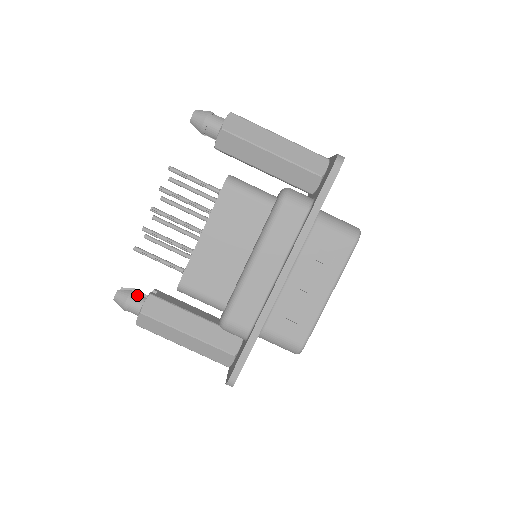
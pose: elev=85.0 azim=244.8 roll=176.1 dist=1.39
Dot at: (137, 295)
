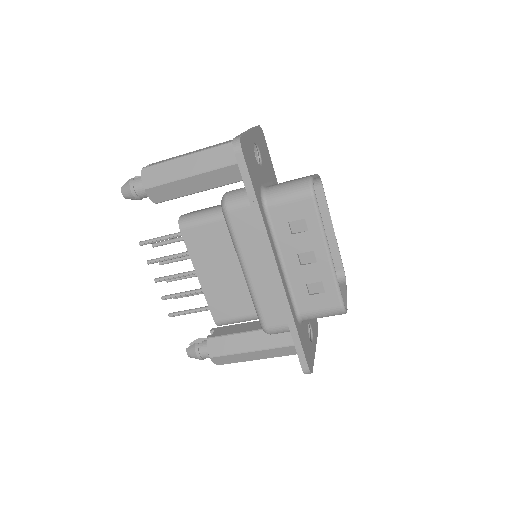
Dot at: (201, 344)
